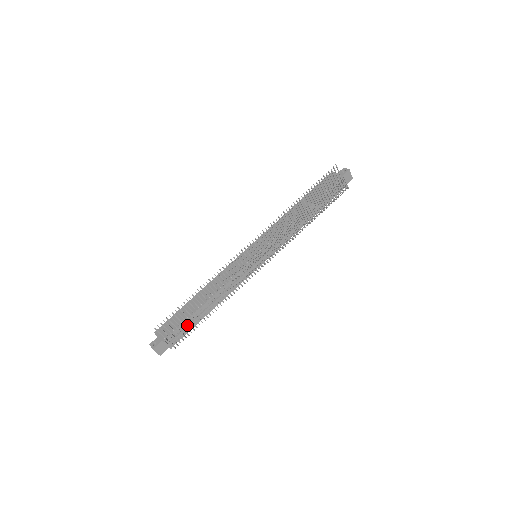
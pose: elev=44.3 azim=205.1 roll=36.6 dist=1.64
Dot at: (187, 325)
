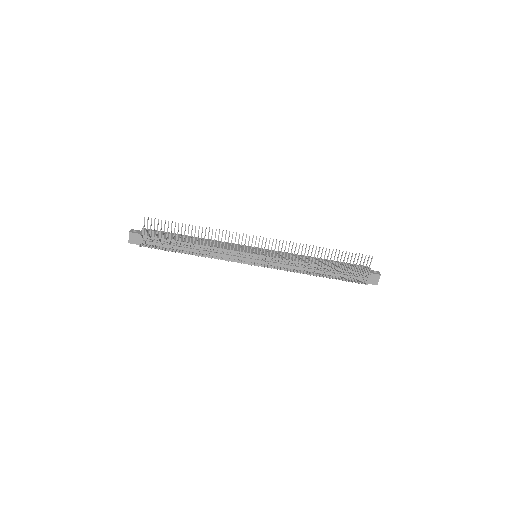
Dot at: occluded
